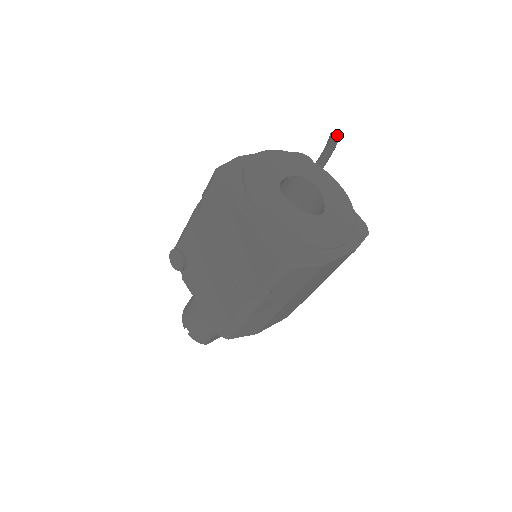
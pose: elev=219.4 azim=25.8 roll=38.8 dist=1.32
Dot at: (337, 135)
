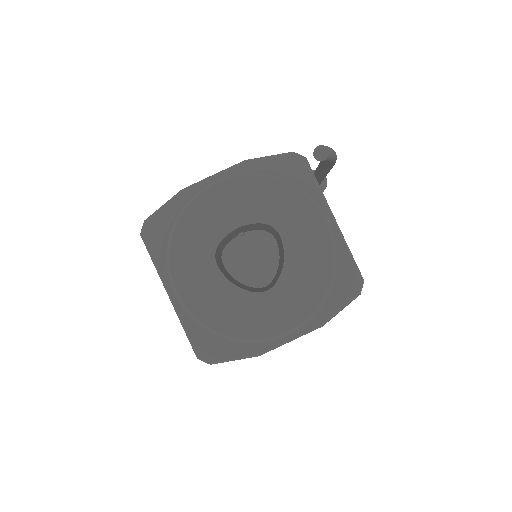
Dot at: (324, 153)
